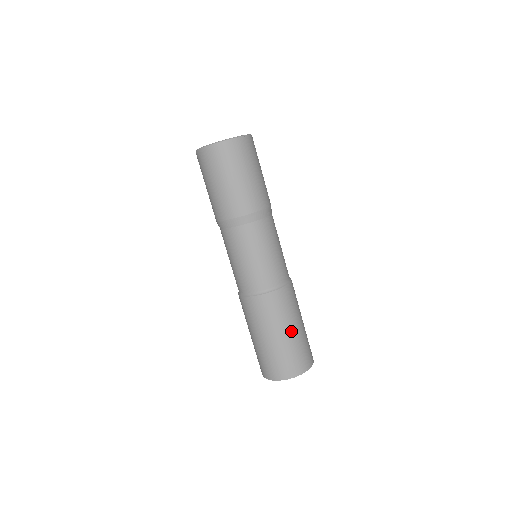
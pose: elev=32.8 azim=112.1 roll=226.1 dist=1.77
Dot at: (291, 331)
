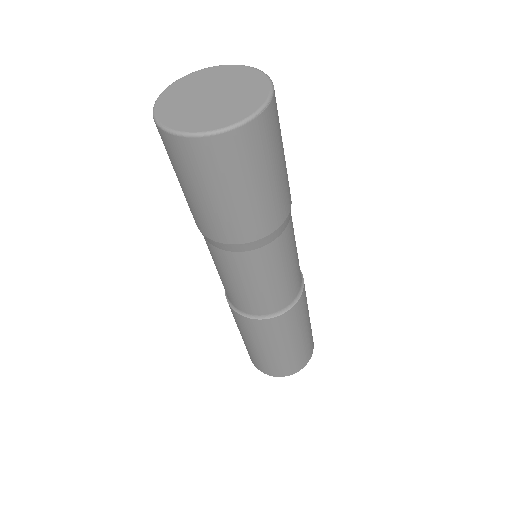
Dot at: (301, 337)
